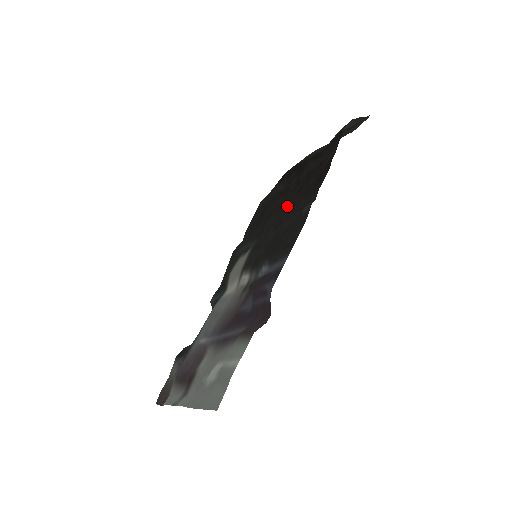
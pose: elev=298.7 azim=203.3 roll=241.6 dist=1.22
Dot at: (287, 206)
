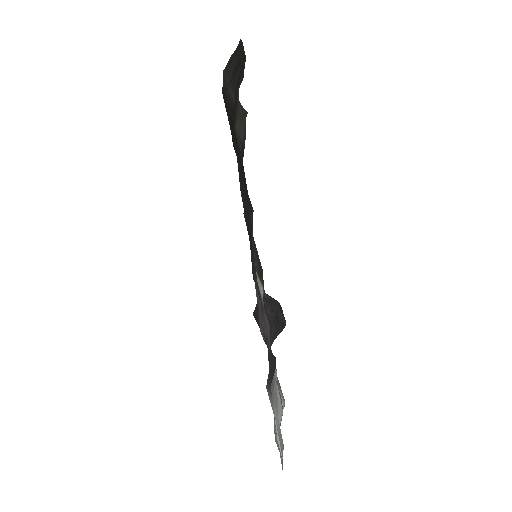
Dot at: occluded
